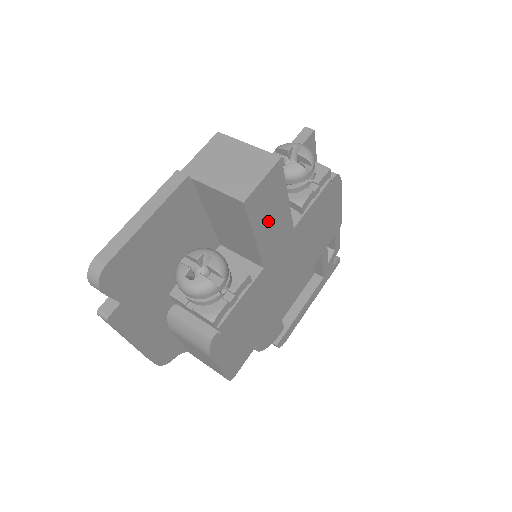
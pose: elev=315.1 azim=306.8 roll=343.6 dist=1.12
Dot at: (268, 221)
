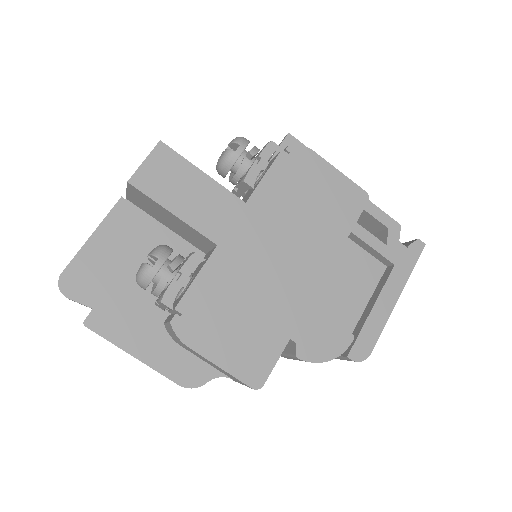
Dot at: (185, 197)
